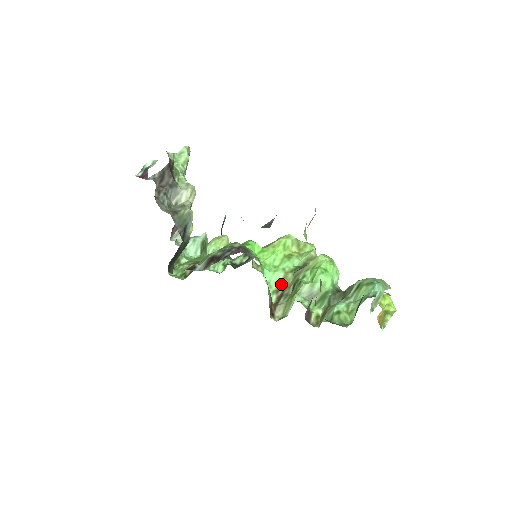
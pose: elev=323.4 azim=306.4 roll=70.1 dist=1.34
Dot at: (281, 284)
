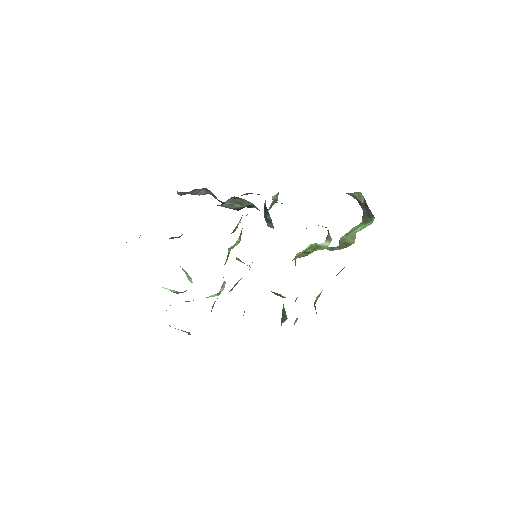
Dot at: occluded
